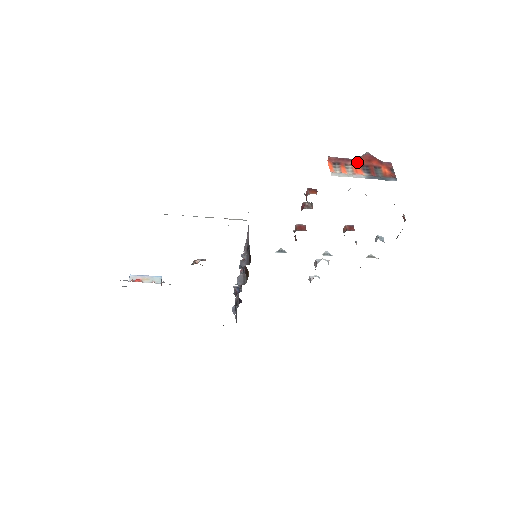
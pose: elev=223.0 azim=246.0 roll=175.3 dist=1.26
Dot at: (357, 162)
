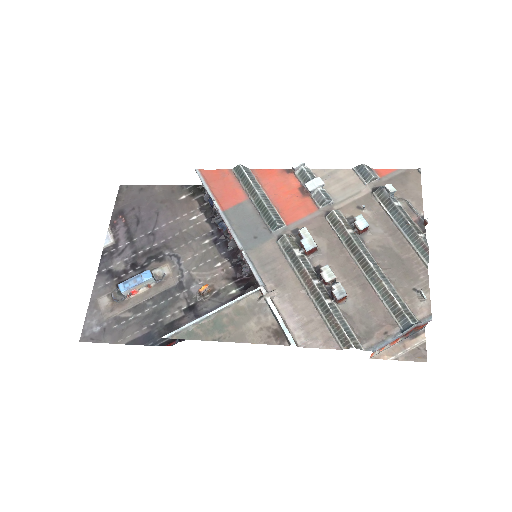
Dot at: occluded
